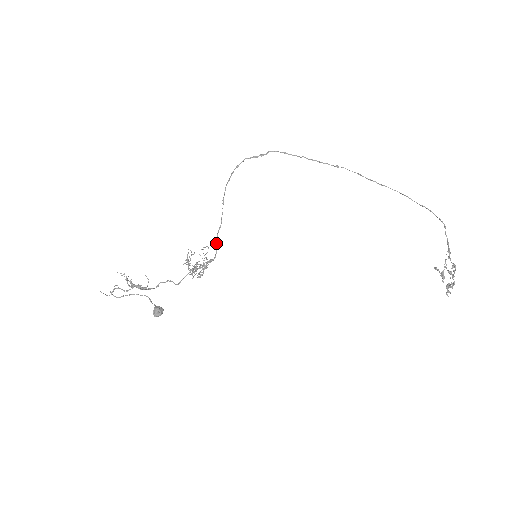
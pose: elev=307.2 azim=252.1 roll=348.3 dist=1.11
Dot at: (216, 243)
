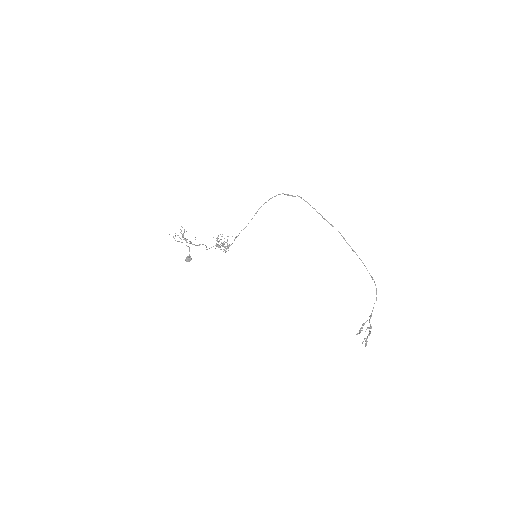
Dot at: (236, 237)
